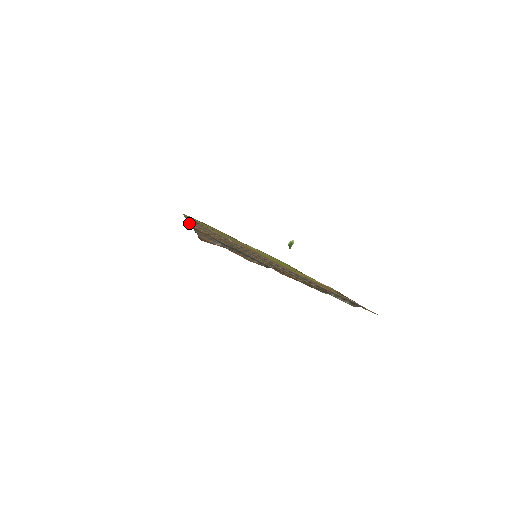
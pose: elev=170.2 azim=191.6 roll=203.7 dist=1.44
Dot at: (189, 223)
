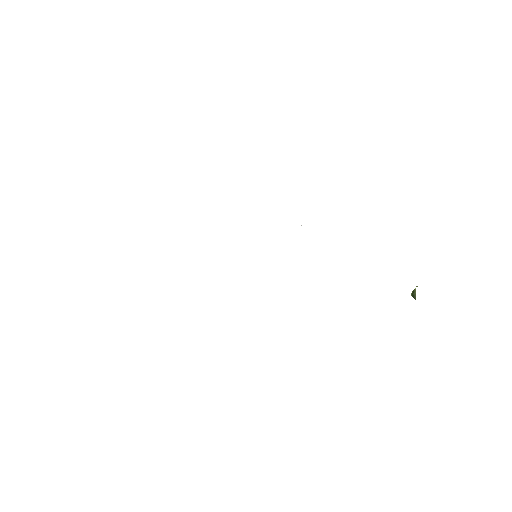
Dot at: occluded
